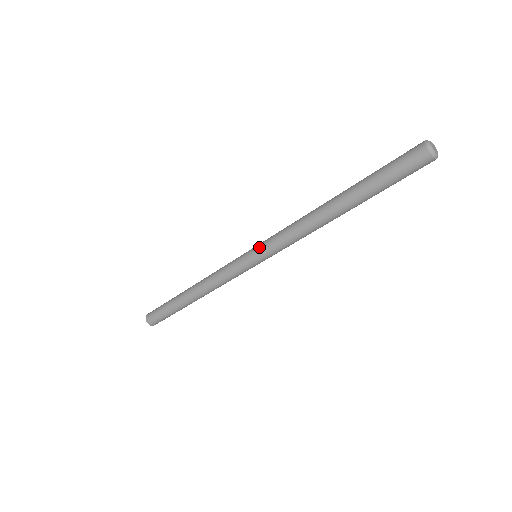
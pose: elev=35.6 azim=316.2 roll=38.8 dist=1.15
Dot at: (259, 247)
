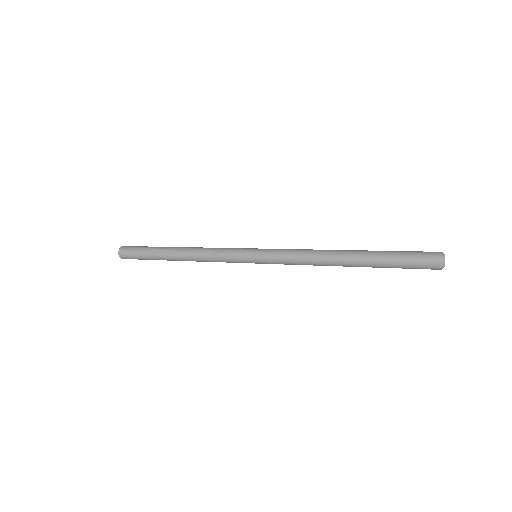
Dot at: (264, 253)
